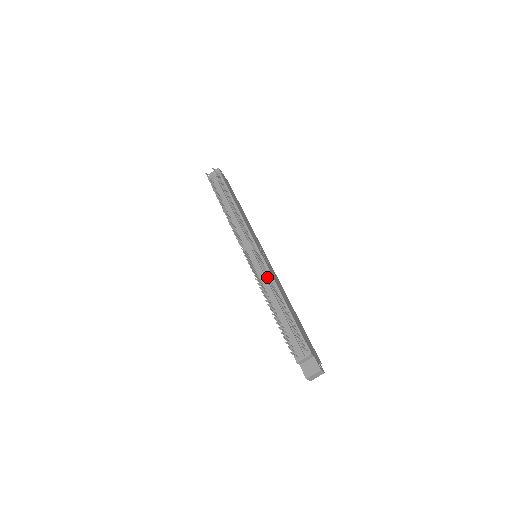
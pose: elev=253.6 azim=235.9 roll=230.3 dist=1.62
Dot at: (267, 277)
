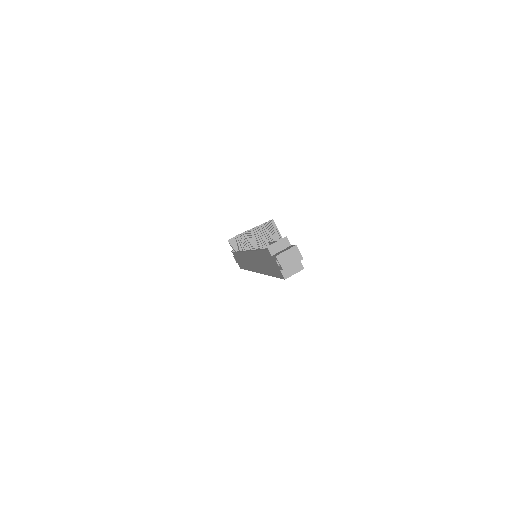
Dot at: occluded
